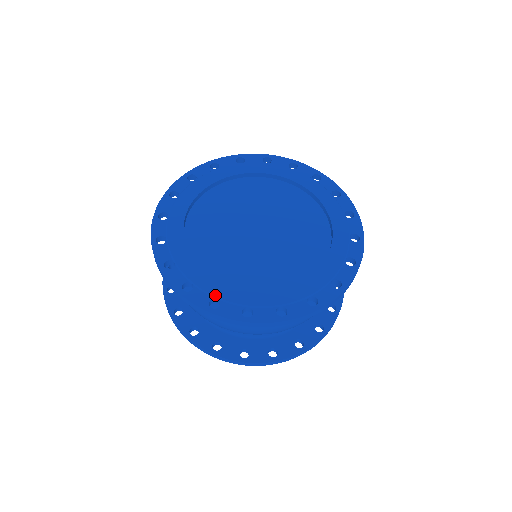
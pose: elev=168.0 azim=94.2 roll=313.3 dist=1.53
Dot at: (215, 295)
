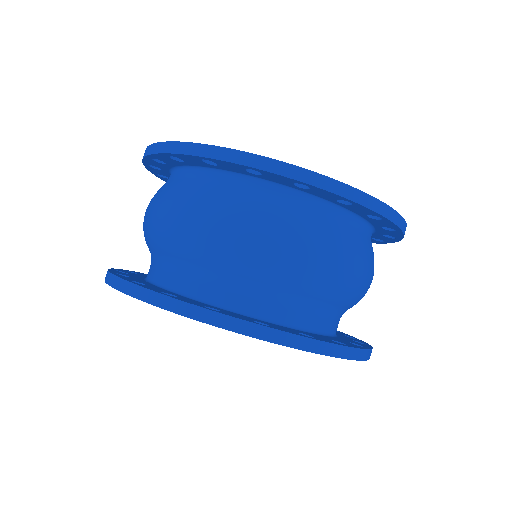
Dot at: occluded
